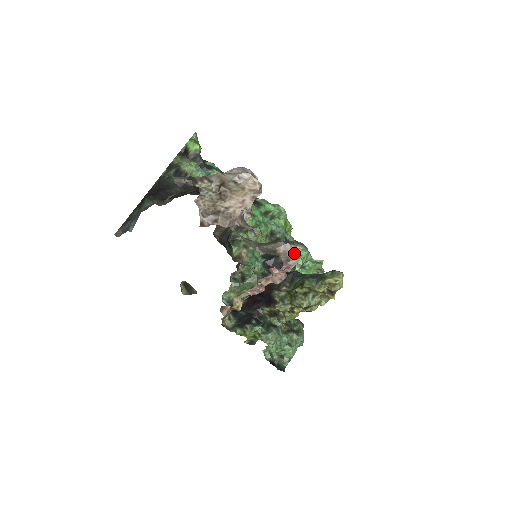
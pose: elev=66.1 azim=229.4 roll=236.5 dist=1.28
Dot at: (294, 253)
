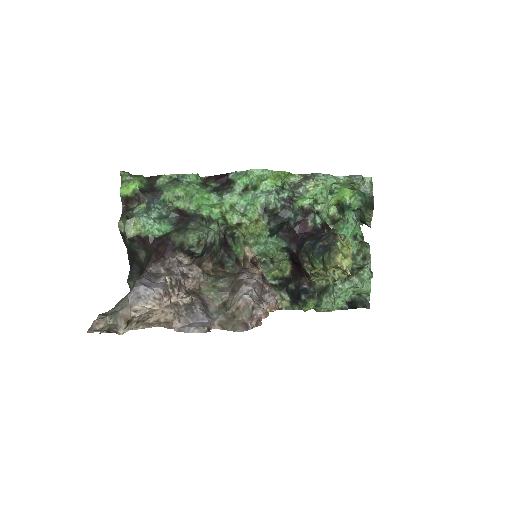
Dot at: (254, 303)
